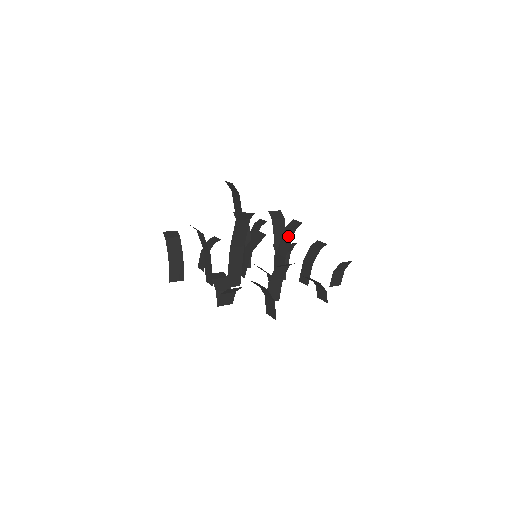
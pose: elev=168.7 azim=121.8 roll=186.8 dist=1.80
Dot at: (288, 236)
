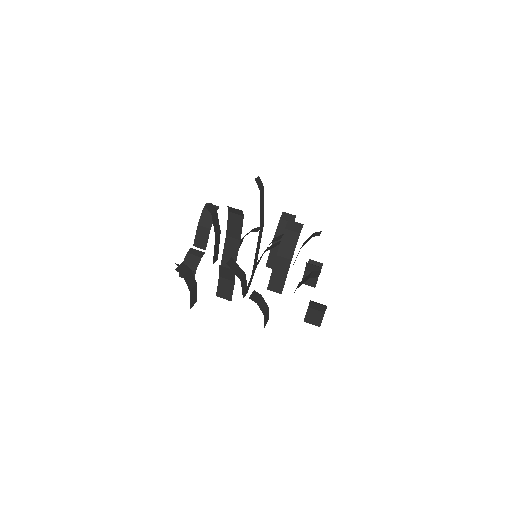
Dot at: (267, 247)
